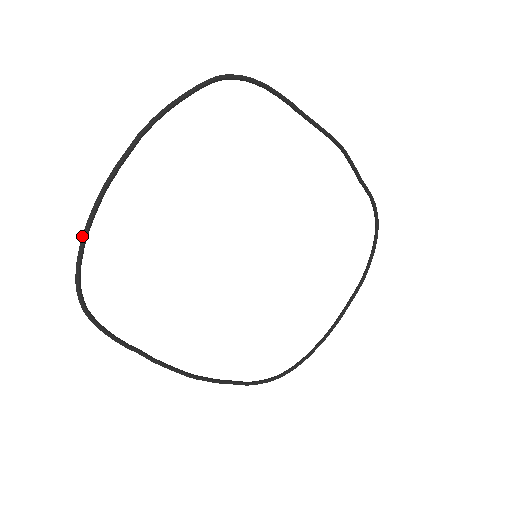
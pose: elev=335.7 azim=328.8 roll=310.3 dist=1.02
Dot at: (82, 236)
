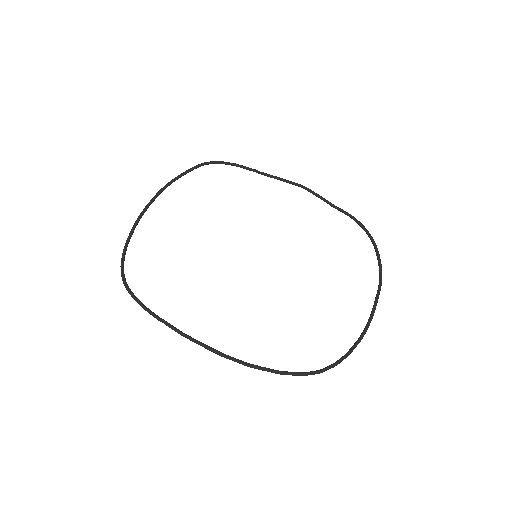
Dot at: (126, 241)
